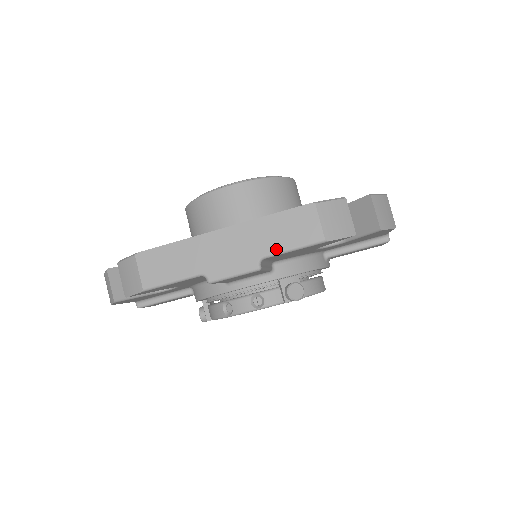
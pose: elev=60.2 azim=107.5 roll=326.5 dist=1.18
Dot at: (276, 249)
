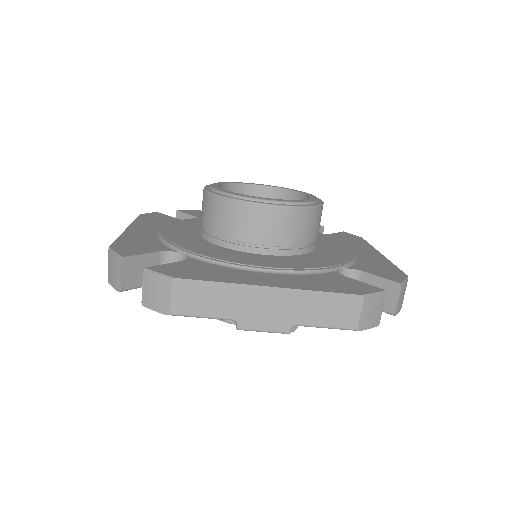
Dot at: (312, 323)
